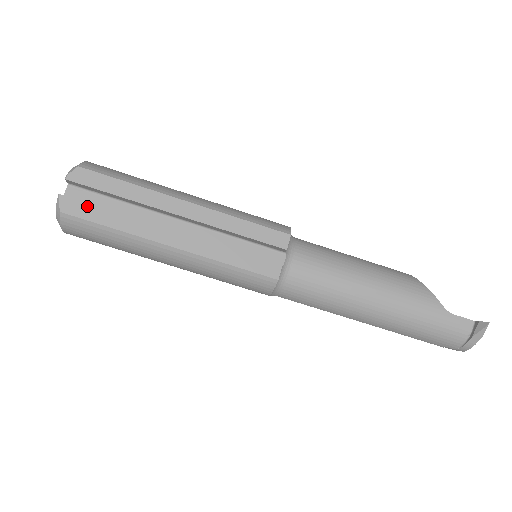
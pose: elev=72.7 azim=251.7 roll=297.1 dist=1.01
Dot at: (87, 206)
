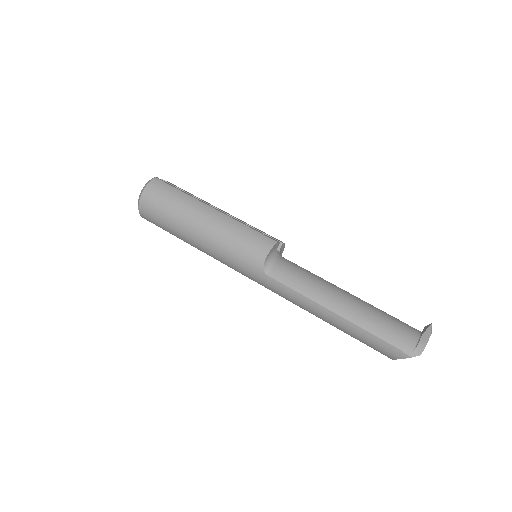
Dot at: (170, 184)
